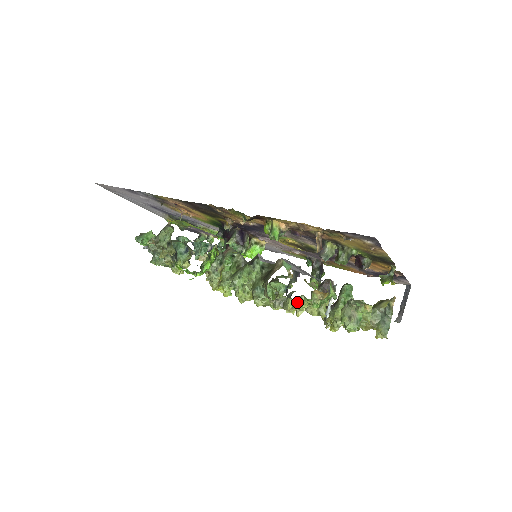
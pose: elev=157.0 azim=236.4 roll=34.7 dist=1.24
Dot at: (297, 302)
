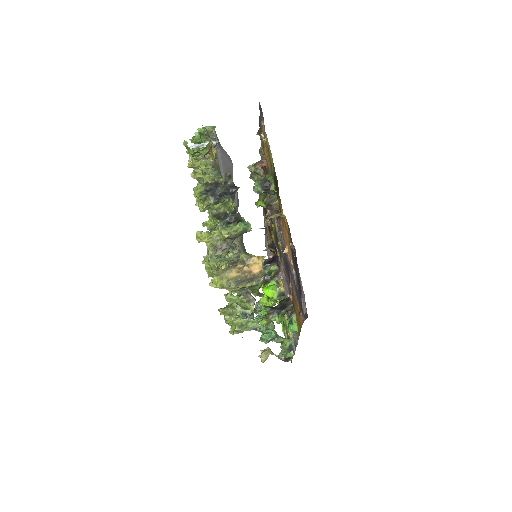
Dot at: (198, 157)
